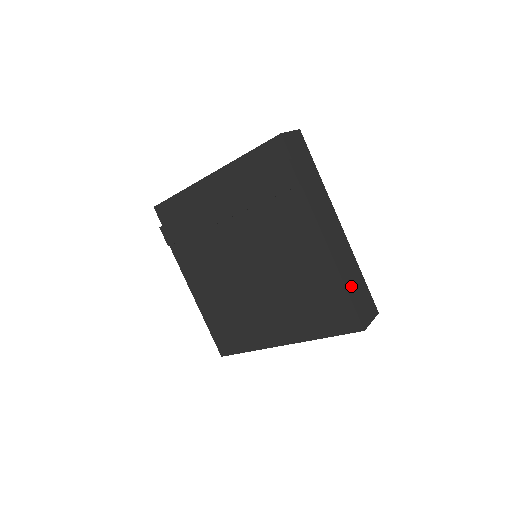
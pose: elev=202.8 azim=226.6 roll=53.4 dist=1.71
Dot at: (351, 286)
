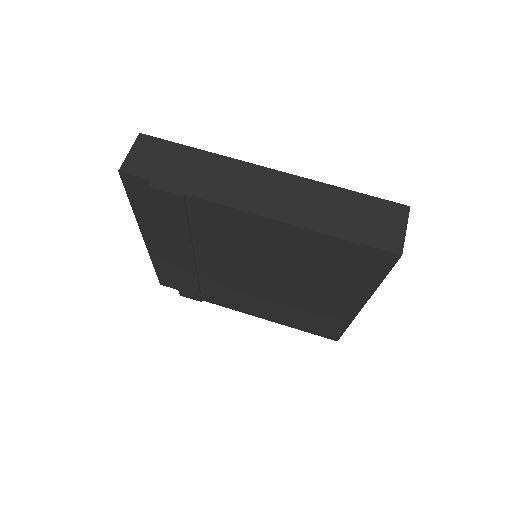
Dot at: (341, 225)
